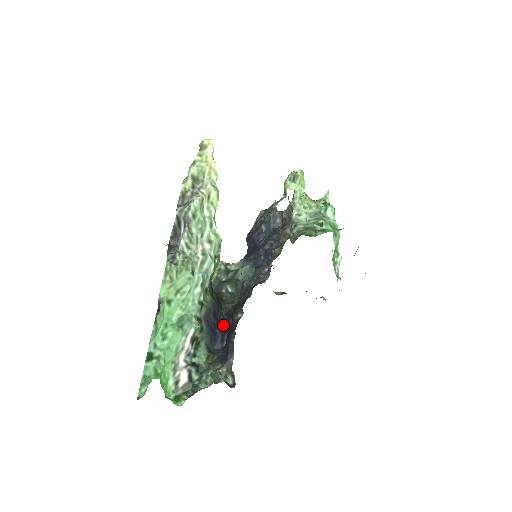
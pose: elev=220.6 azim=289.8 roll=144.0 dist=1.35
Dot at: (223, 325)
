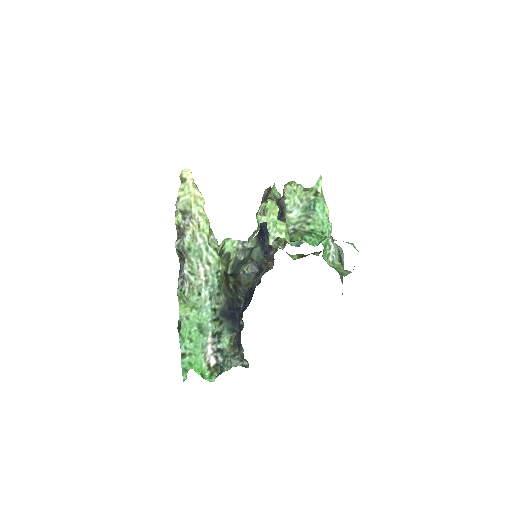
Dot at: (241, 309)
